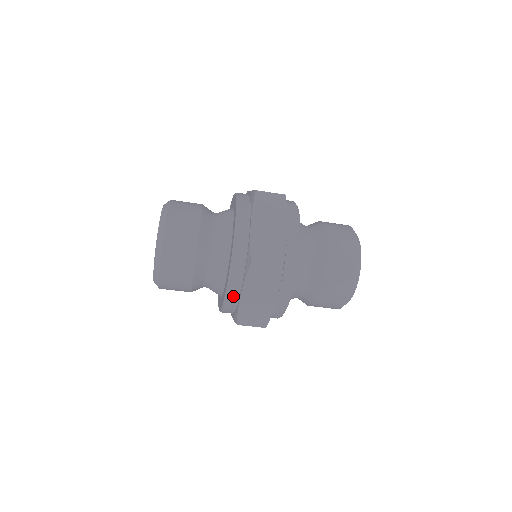
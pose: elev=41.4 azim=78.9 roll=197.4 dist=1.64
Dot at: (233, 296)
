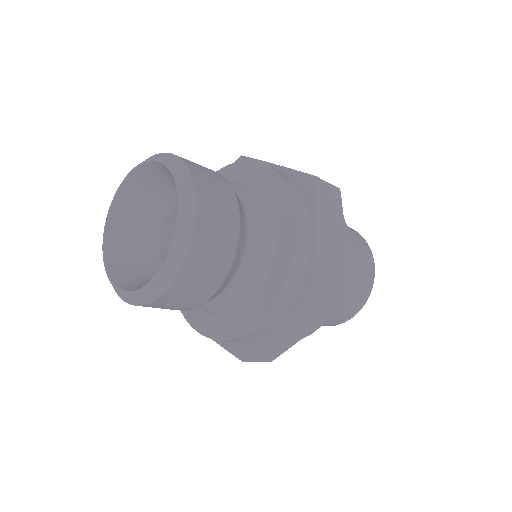
Dot at: (262, 328)
